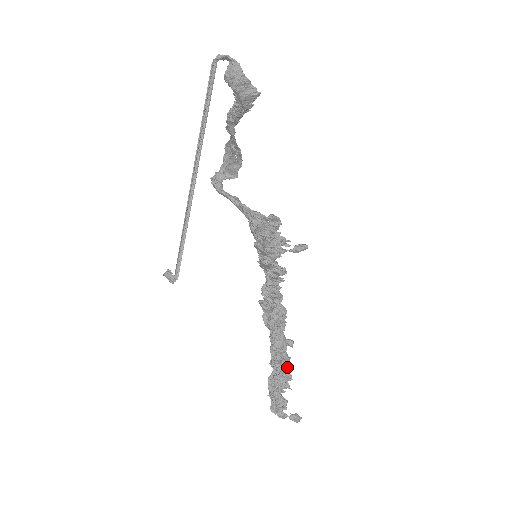
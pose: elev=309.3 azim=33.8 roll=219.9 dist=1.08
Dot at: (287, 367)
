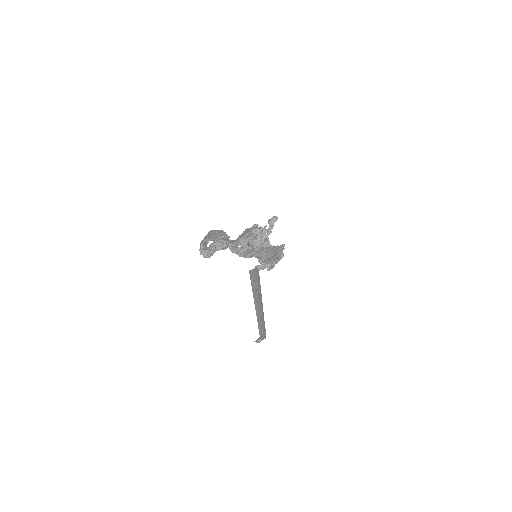
Dot at: occluded
